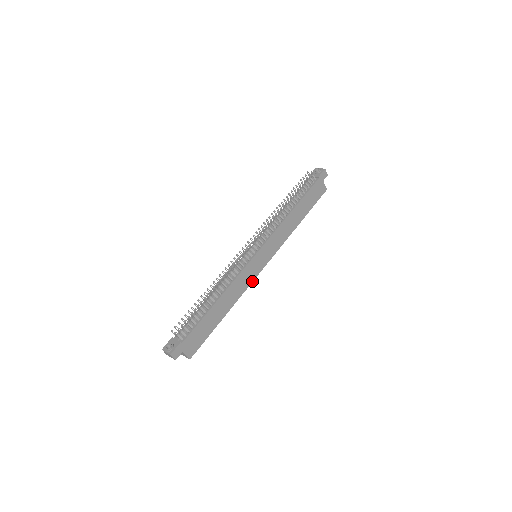
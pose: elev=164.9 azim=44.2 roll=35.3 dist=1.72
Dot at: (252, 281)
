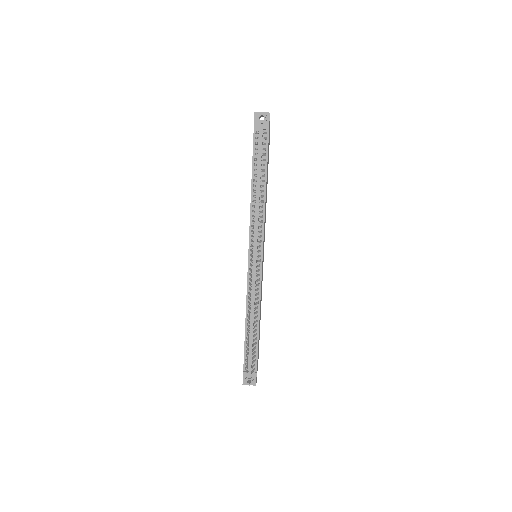
Dot at: (262, 276)
